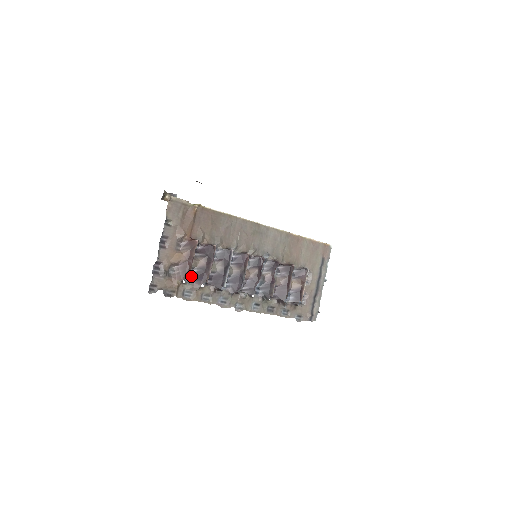
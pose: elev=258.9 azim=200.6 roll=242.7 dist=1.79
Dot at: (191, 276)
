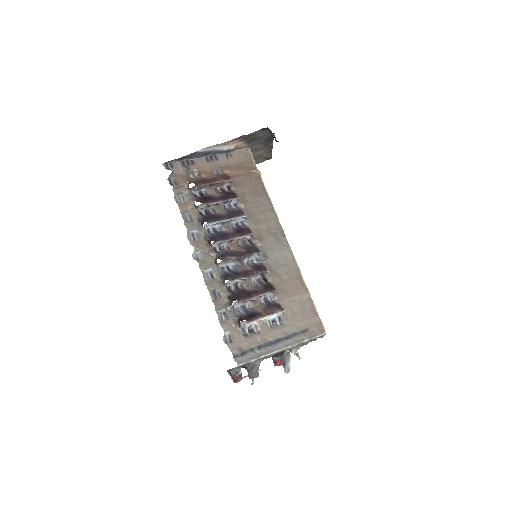
Dot at: (199, 194)
